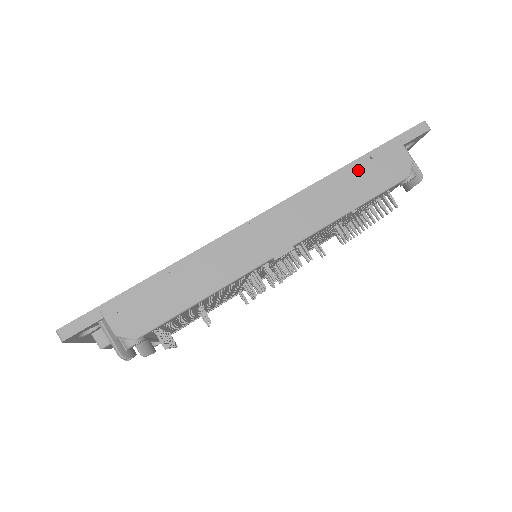
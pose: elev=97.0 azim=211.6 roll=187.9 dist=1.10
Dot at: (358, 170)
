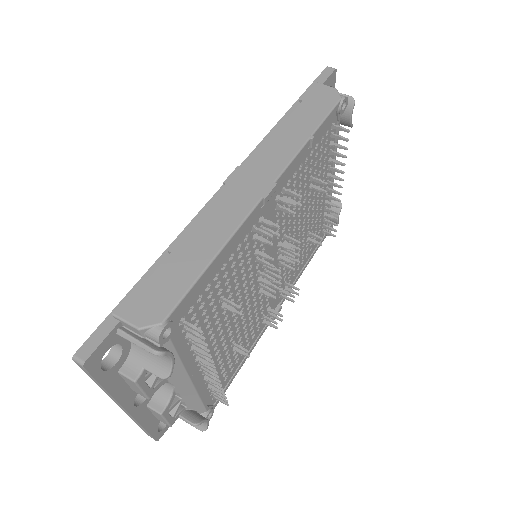
Dot at: (296, 112)
